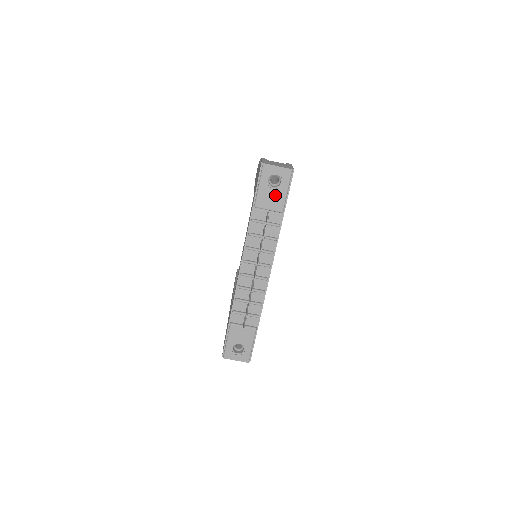
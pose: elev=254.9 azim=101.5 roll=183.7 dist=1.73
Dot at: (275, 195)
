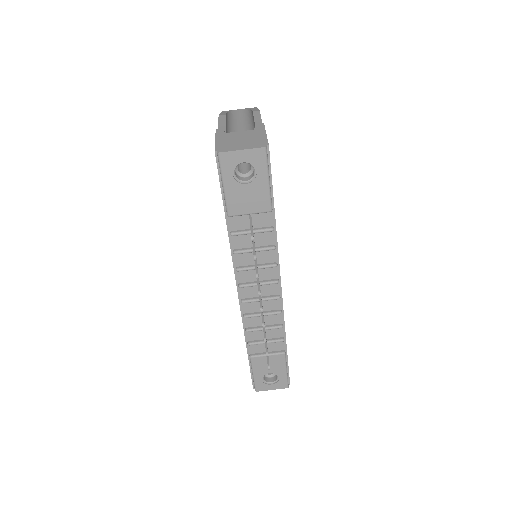
Dot at: (252, 192)
